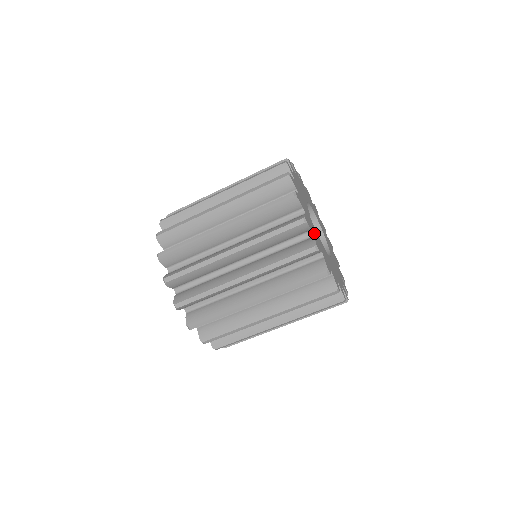
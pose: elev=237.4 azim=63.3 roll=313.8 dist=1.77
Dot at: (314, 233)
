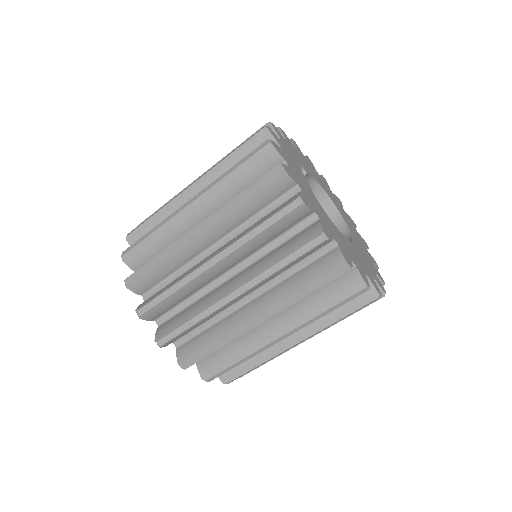
Dot at: (286, 155)
